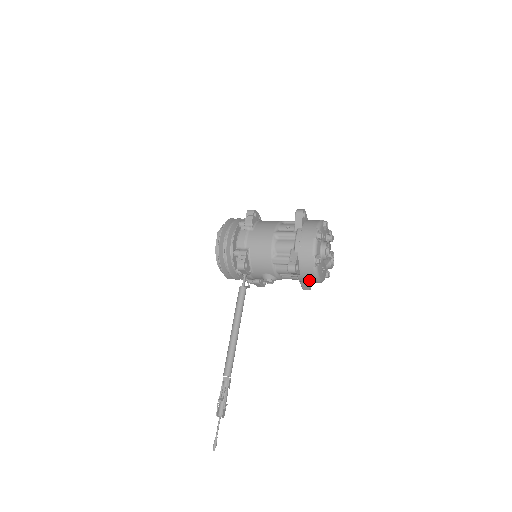
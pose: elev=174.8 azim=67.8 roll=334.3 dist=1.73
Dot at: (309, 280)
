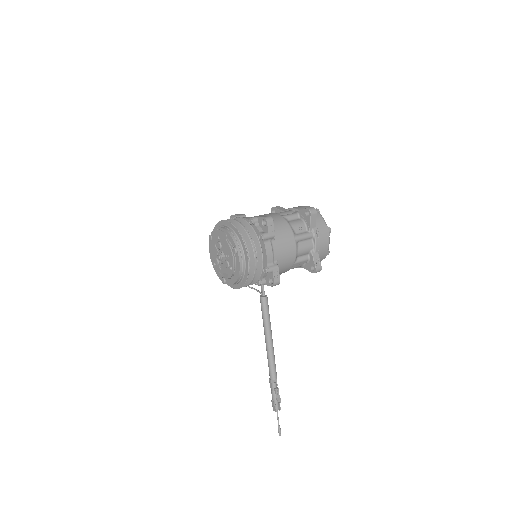
Dot at: occluded
